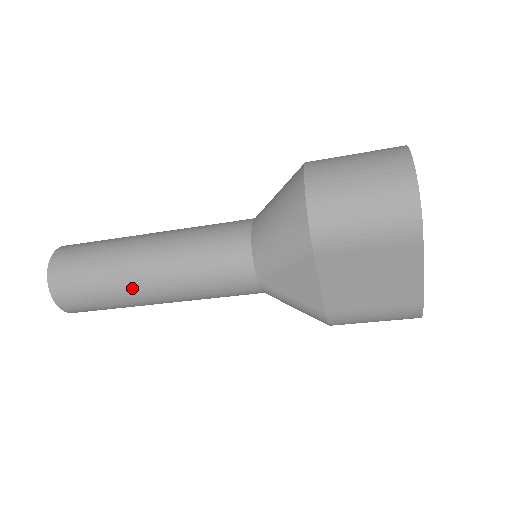
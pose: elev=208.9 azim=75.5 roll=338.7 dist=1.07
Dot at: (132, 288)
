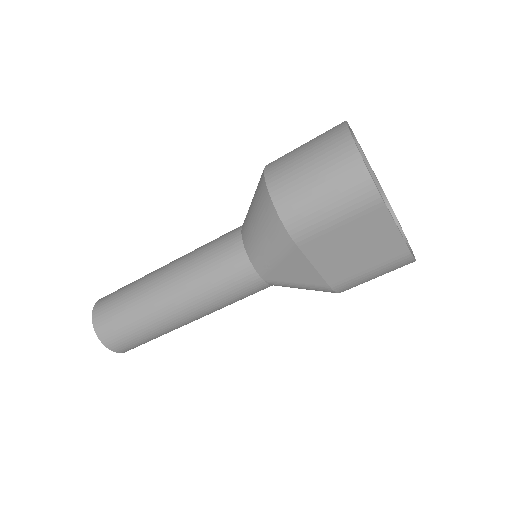
Dot at: (164, 319)
